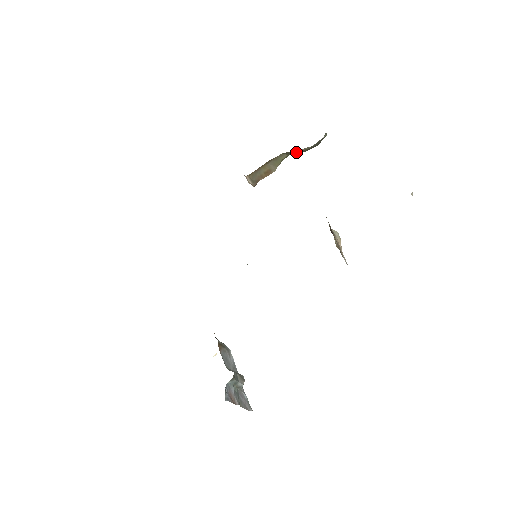
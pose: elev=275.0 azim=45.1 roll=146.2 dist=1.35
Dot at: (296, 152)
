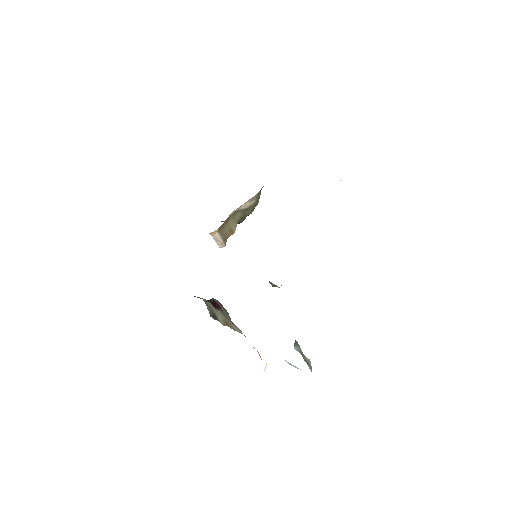
Dot at: (245, 214)
